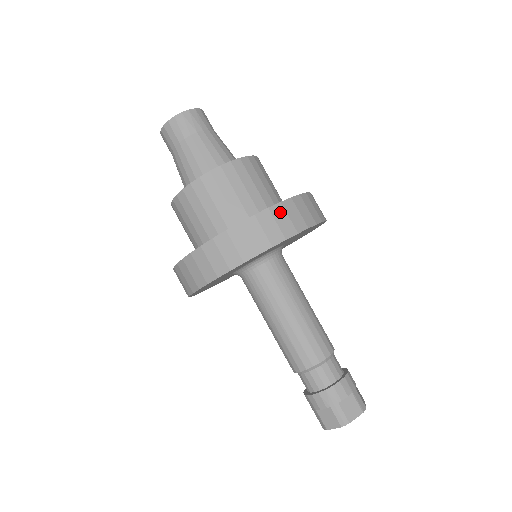
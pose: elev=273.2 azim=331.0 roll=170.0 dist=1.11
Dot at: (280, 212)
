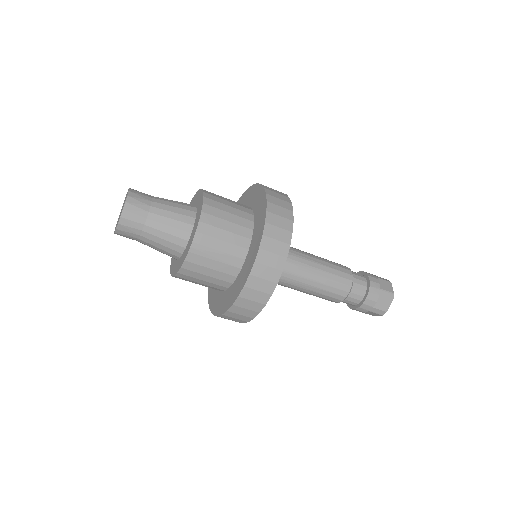
Dot at: (227, 317)
